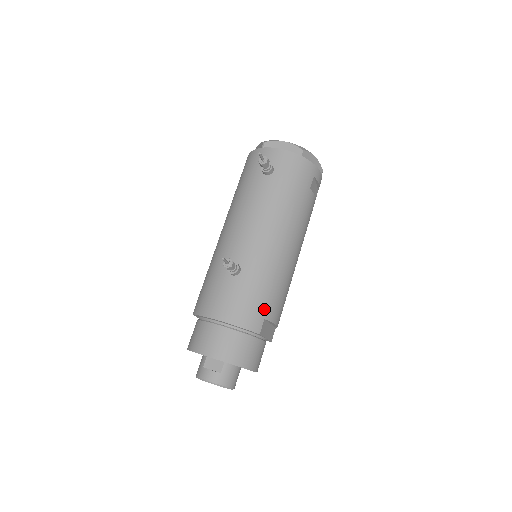
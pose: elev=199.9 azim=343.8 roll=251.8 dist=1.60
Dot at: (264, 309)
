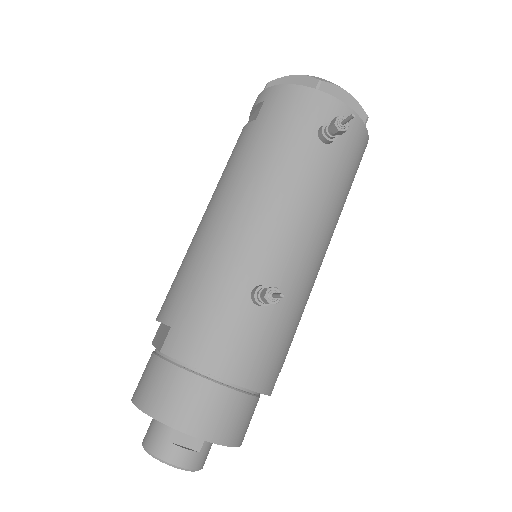
Dot at: (284, 358)
